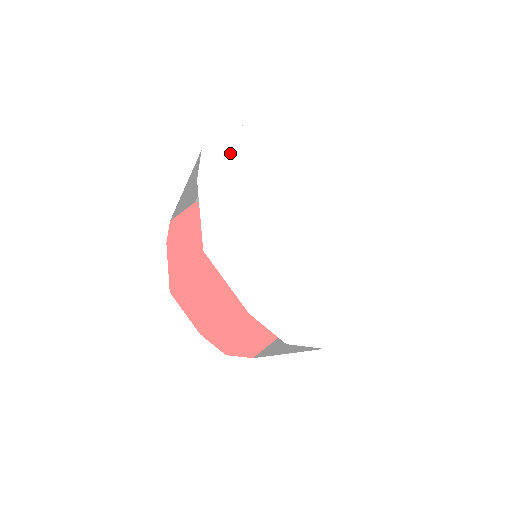
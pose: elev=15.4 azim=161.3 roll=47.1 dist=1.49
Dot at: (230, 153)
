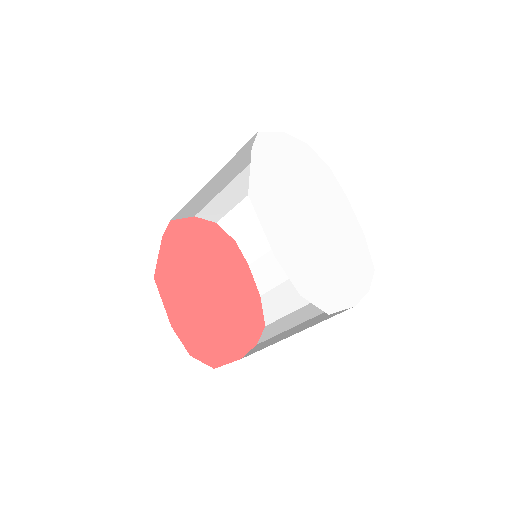
Dot at: (277, 145)
